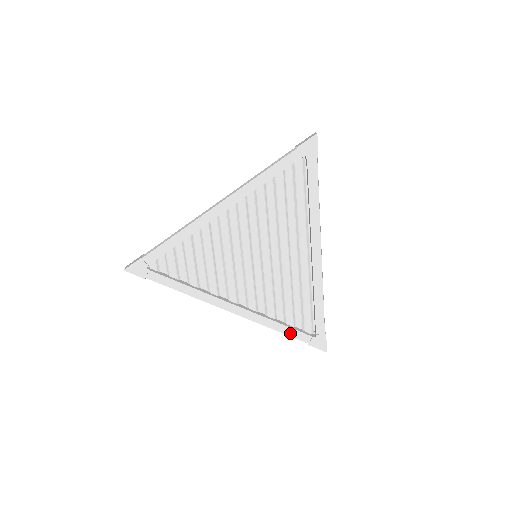
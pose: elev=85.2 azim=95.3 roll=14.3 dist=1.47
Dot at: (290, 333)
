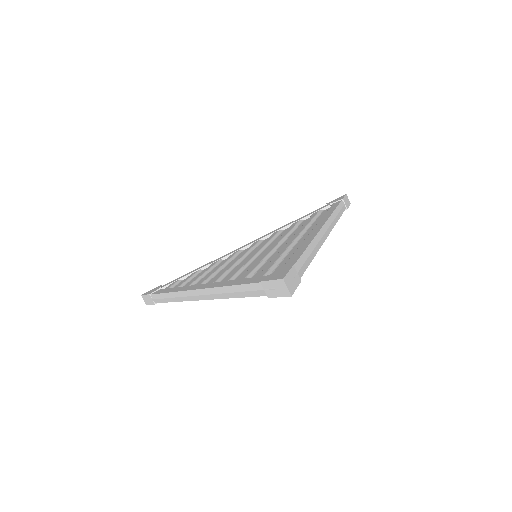
Dot at: occluded
